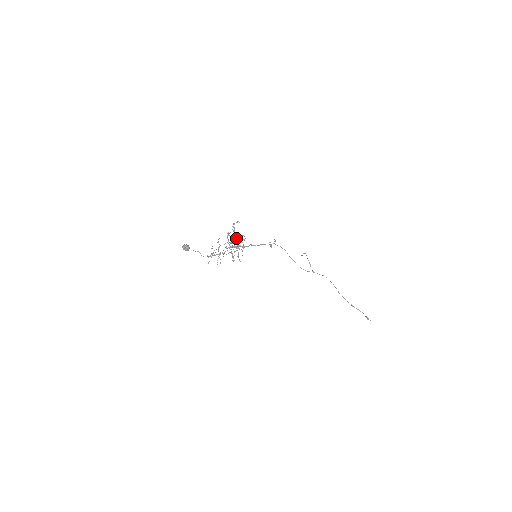
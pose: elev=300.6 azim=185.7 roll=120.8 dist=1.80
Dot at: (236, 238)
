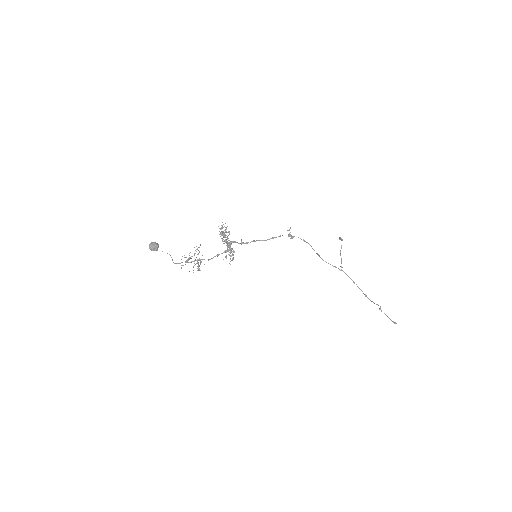
Dot at: (226, 242)
